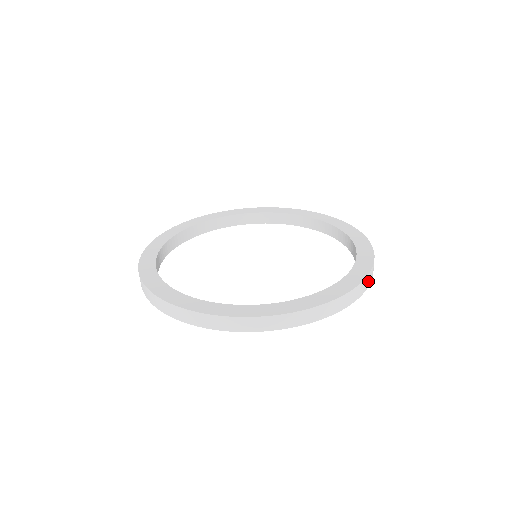
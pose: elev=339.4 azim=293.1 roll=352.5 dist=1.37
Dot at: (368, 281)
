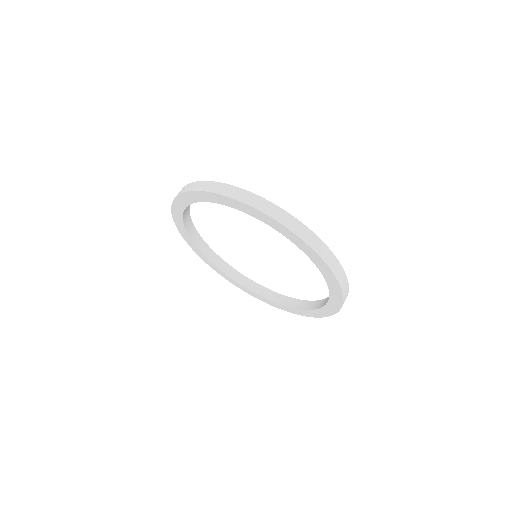
Dot at: (267, 208)
